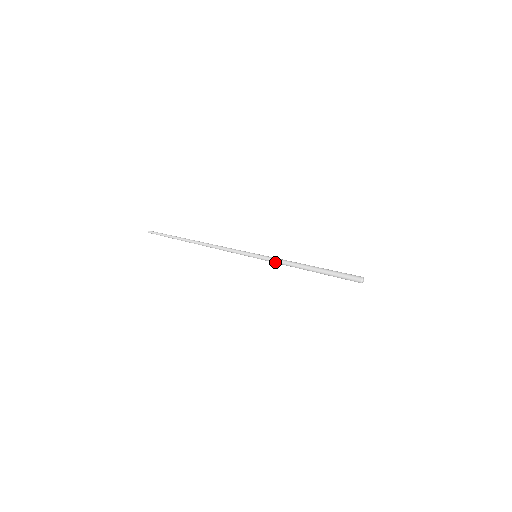
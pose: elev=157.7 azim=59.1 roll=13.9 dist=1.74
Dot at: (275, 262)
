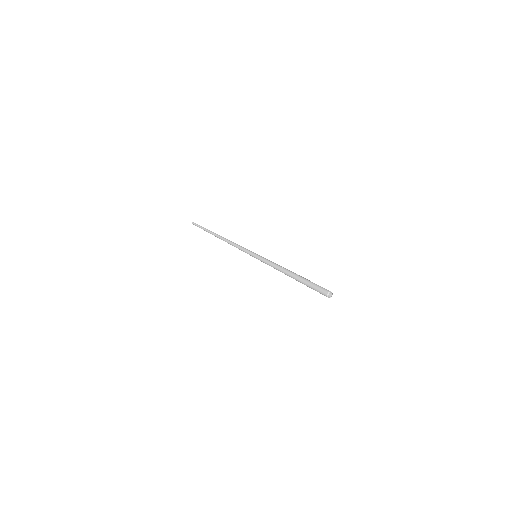
Dot at: (267, 264)
